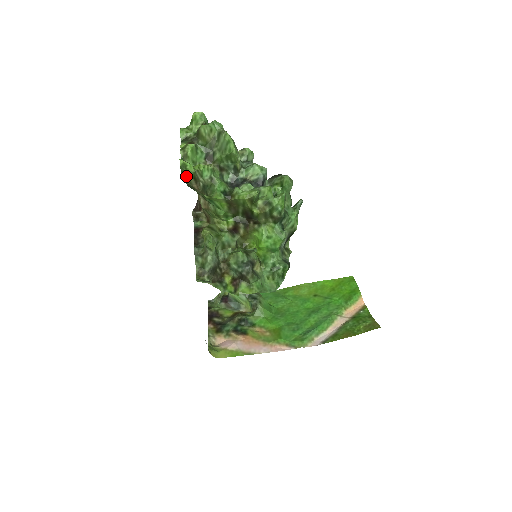
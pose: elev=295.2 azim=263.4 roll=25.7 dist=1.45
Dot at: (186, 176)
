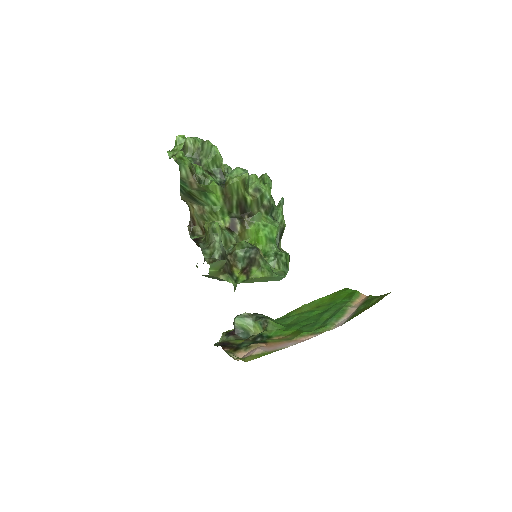
Dot at: (183, 169)
